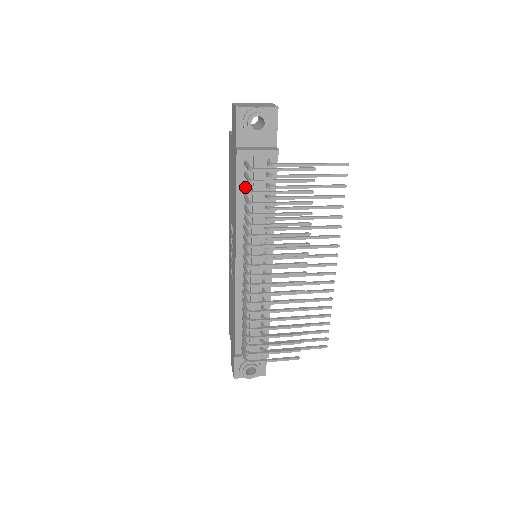
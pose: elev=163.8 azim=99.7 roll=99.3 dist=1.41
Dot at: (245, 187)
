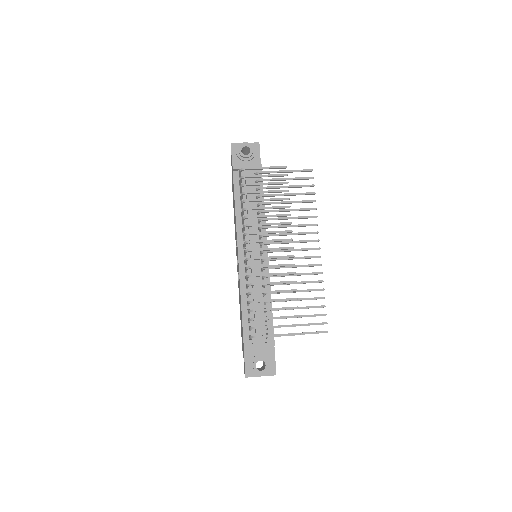
Dot at: (240, 189)
